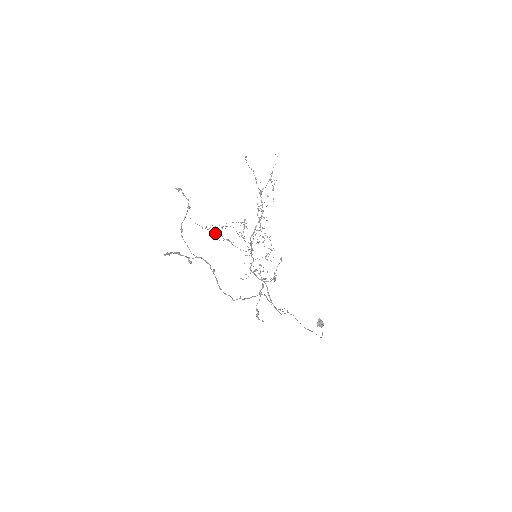
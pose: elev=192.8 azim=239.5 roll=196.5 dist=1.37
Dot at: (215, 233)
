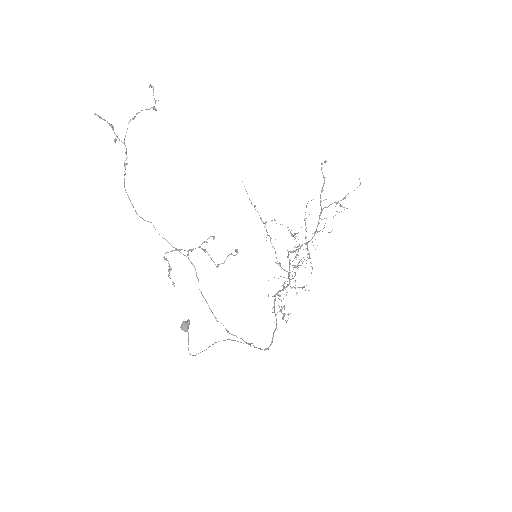
Dot at: occluded
